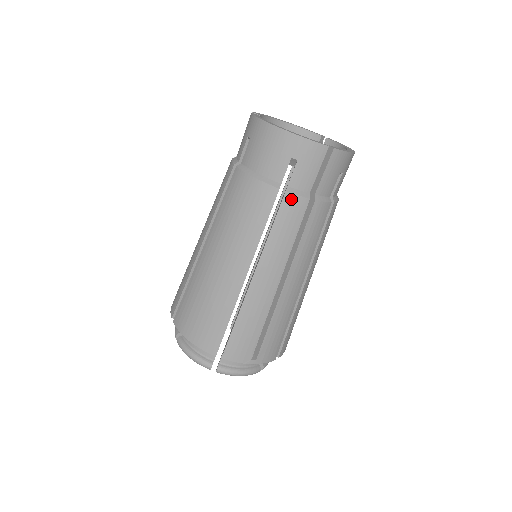
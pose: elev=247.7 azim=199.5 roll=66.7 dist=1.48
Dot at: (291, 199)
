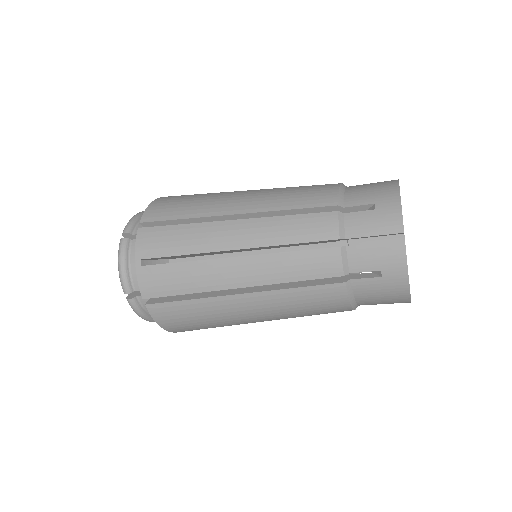
Dot at: occluded
